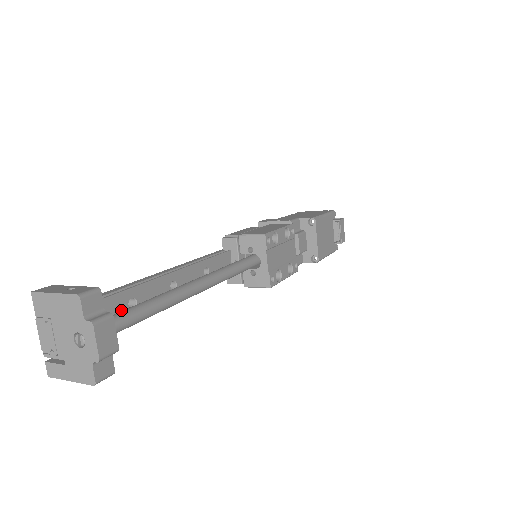
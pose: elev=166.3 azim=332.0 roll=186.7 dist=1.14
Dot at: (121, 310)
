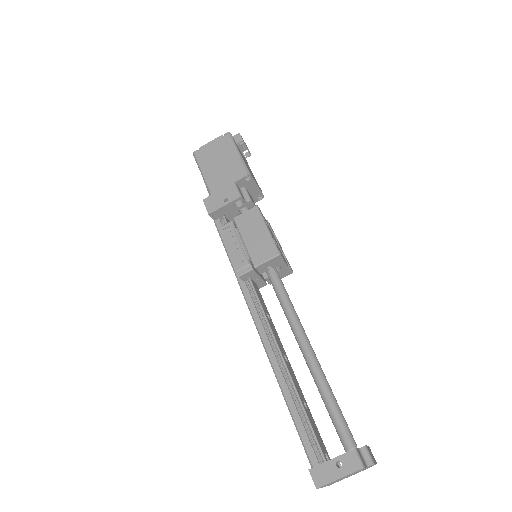
Dot at: (311, 418)
